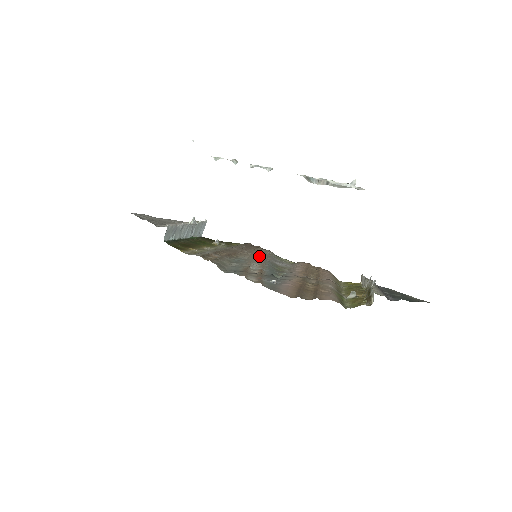
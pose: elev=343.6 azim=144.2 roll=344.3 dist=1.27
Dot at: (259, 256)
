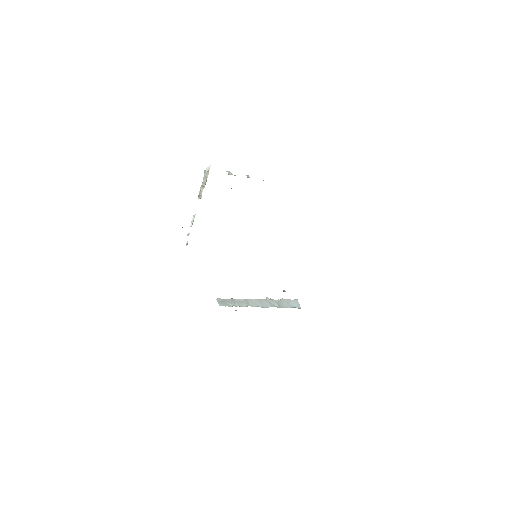
Dot at: occluded
